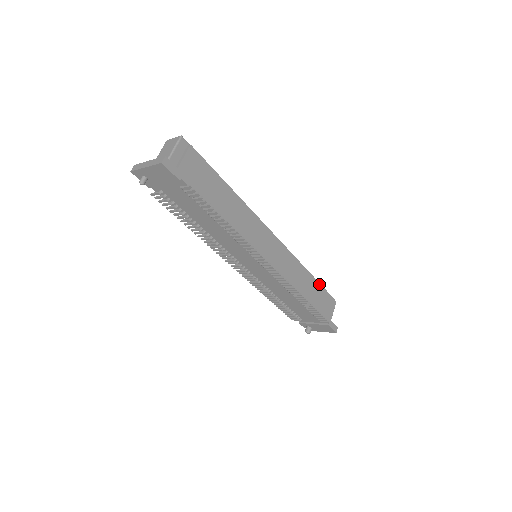
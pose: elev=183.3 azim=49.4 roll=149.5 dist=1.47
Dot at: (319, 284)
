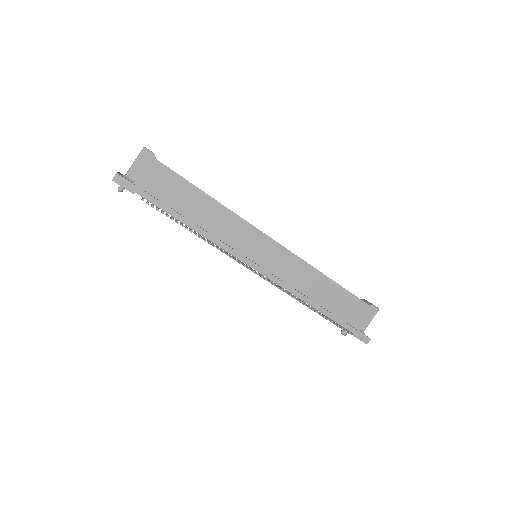
Dot at: (345, 290)
